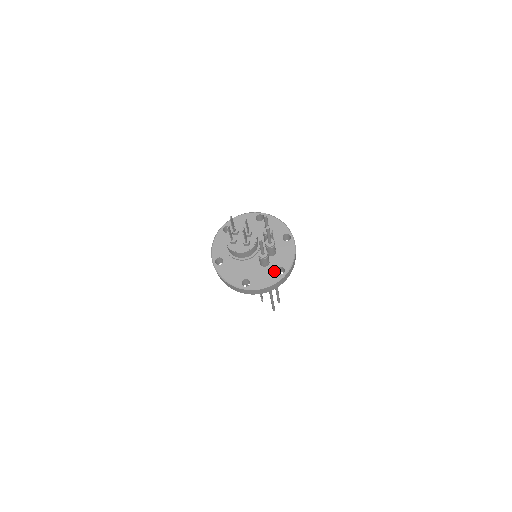
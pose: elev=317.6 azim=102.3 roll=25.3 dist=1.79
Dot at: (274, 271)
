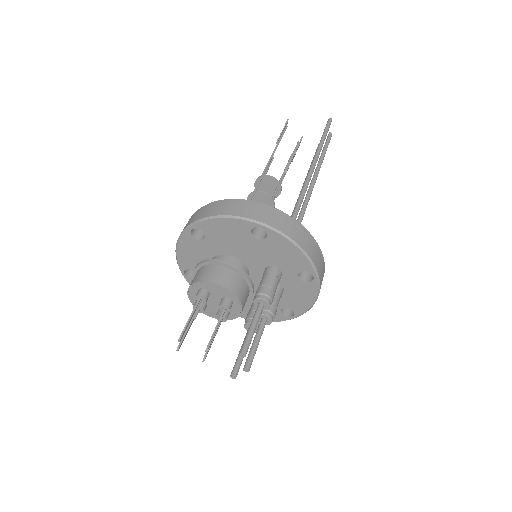
Dot at: (277, 310)
